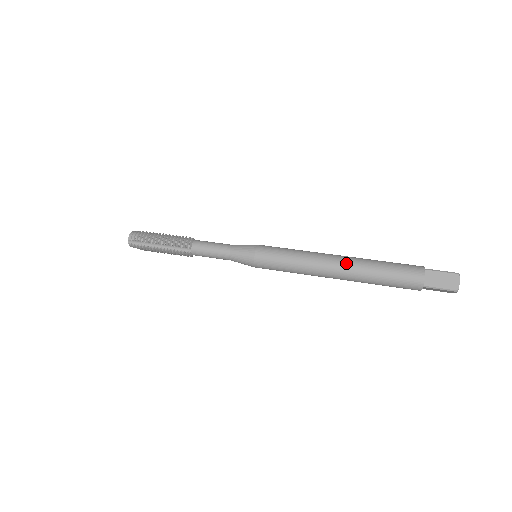
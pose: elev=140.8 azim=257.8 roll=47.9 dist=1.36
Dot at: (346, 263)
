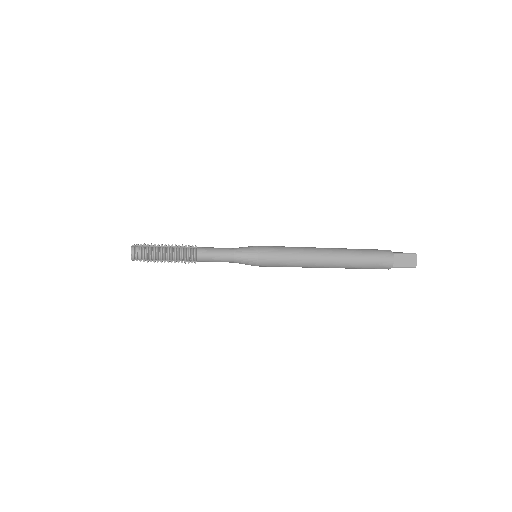
Dot at: occluded
